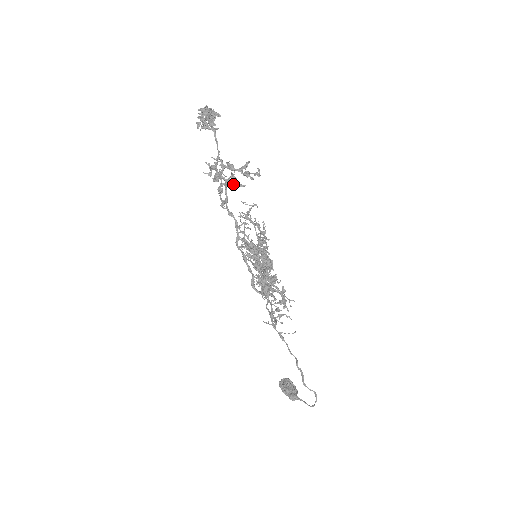
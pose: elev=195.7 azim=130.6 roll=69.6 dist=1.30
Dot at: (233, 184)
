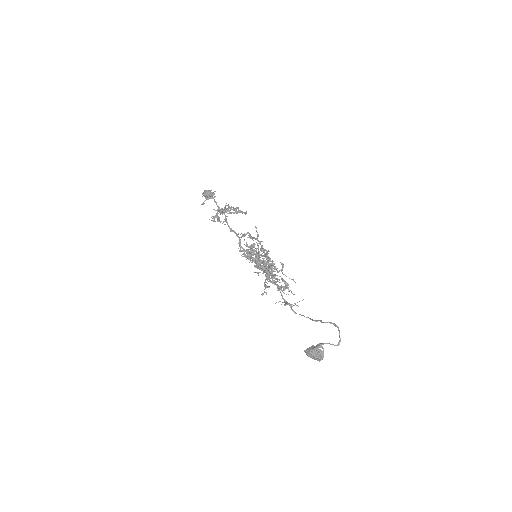
Dot at: (230, 208)
